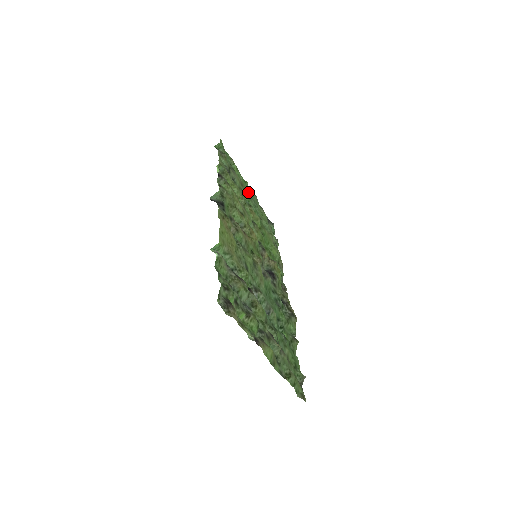
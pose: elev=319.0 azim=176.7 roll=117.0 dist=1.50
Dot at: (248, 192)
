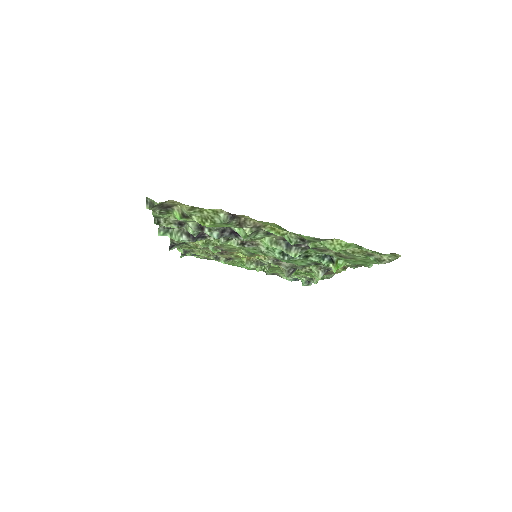
Dot at: occluded
